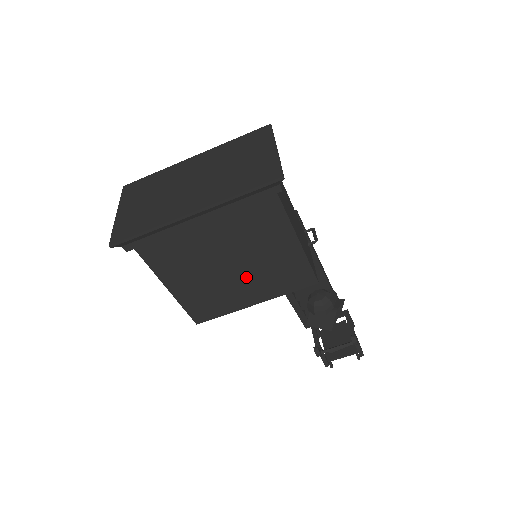
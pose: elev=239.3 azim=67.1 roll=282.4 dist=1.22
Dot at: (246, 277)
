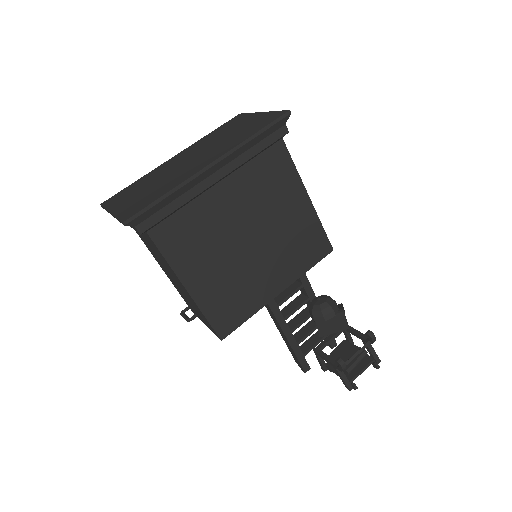
Dot at: (266, 255)
